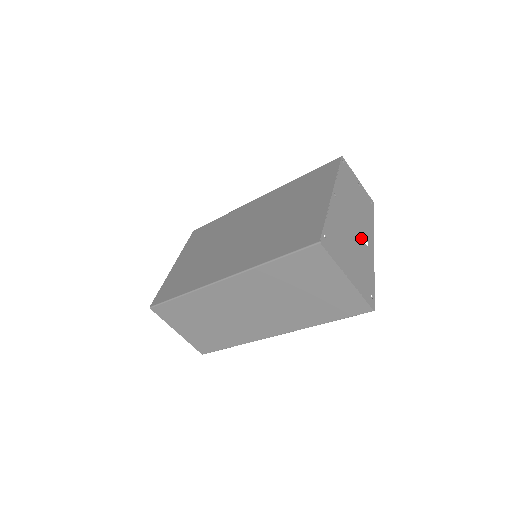
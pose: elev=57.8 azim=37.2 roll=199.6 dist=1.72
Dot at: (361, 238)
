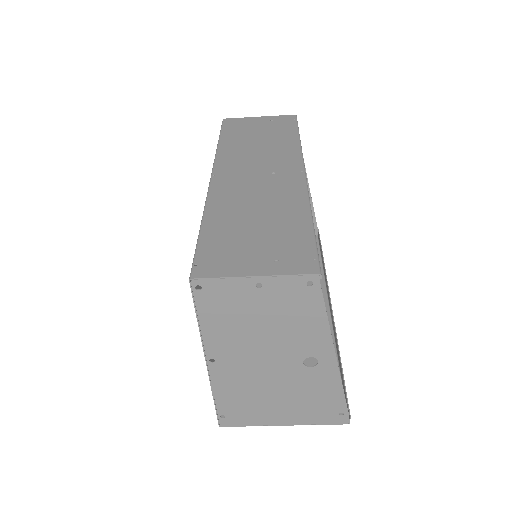
Dot at: (296, 367)
